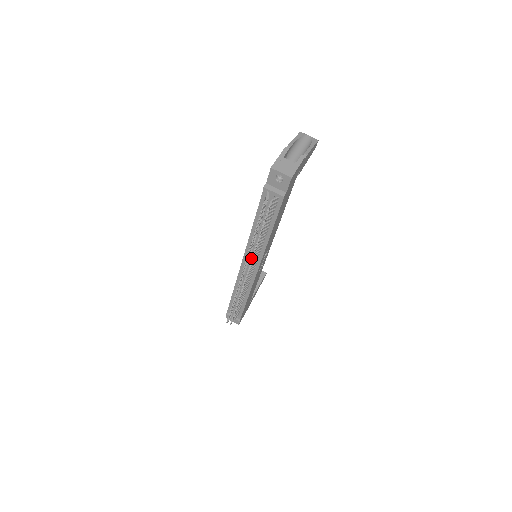
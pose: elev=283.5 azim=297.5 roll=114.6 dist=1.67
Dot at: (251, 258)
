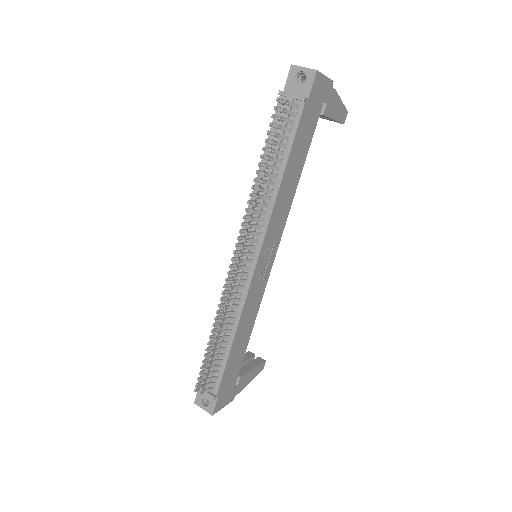
Dot at: (250, 217)
